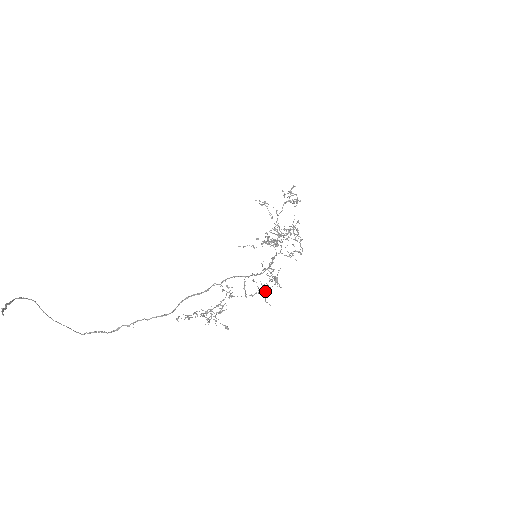
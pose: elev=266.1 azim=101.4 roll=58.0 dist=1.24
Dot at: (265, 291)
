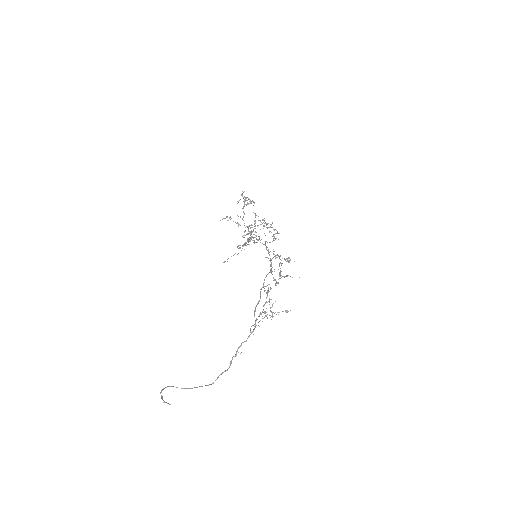
Dot at: (280, 274)
